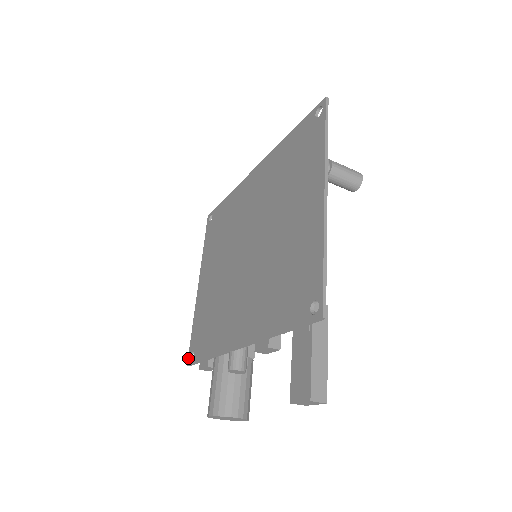
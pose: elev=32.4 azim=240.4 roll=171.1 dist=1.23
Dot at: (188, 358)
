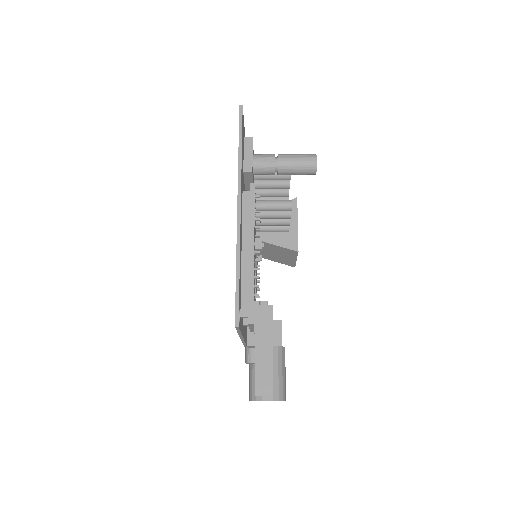
Dot at: occluded
